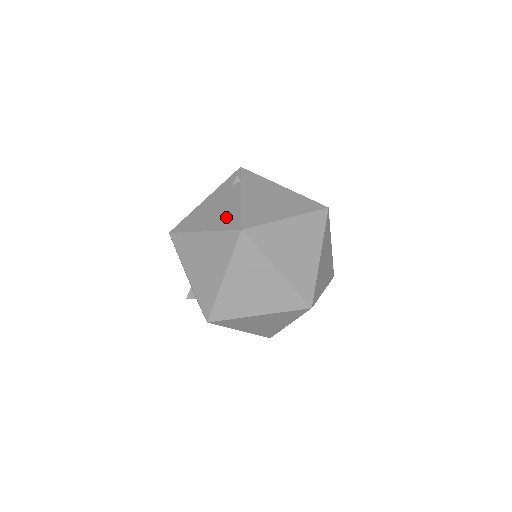
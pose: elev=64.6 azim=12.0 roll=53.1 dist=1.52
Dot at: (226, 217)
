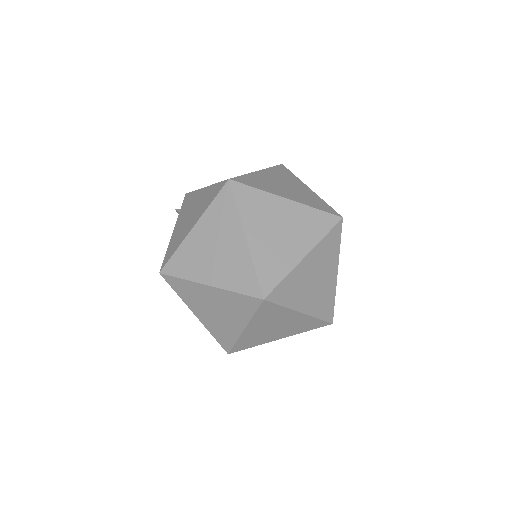
Dot at: occluded
